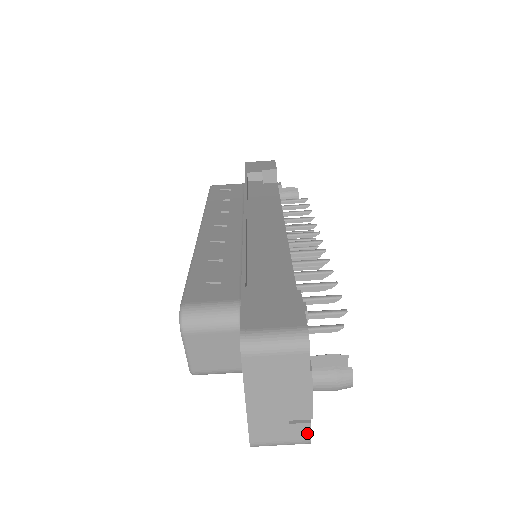
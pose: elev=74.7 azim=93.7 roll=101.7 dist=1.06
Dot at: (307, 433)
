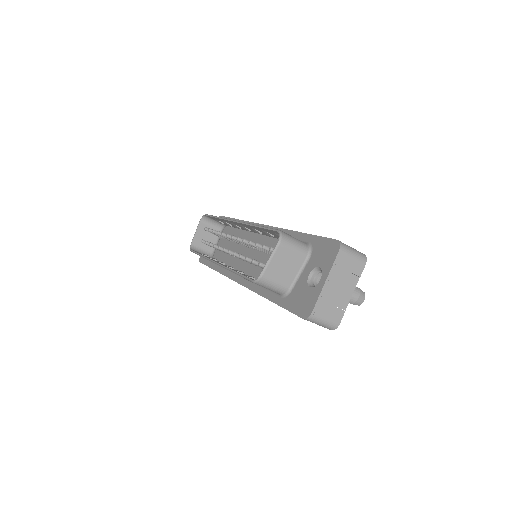
Dot at: (340, 318)
